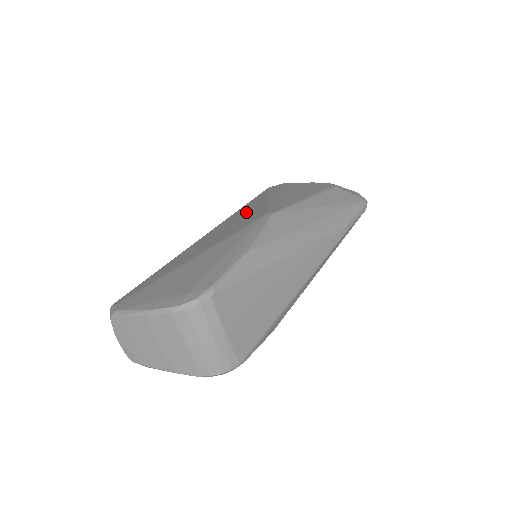
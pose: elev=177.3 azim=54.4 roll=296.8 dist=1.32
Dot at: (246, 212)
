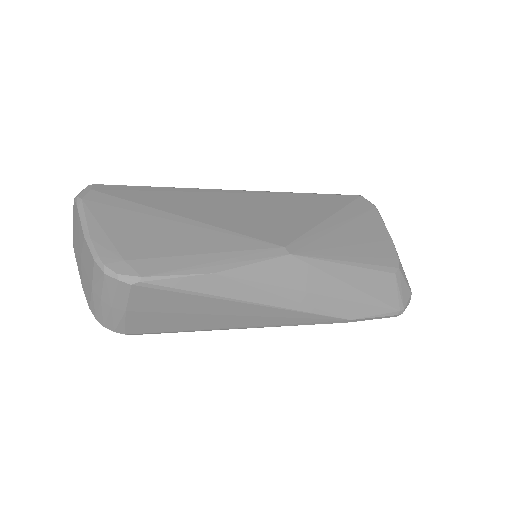
Dot at: (295, 211)
